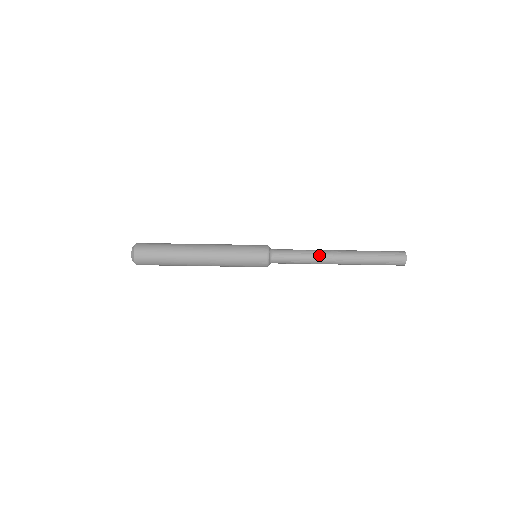
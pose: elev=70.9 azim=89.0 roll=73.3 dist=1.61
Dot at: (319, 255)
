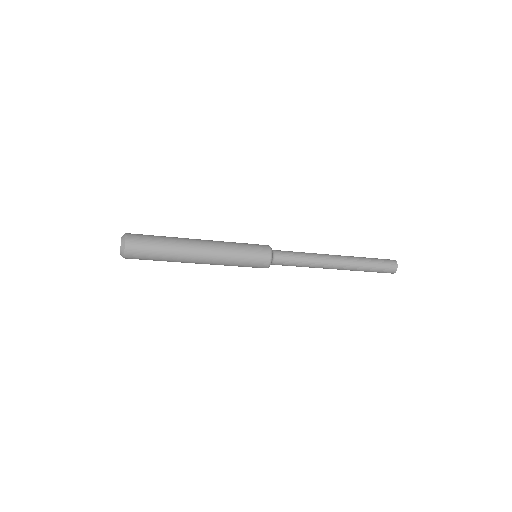
Dot at: (319, 262)
